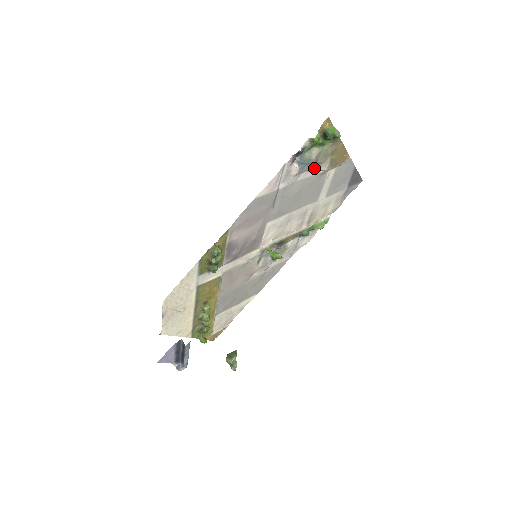
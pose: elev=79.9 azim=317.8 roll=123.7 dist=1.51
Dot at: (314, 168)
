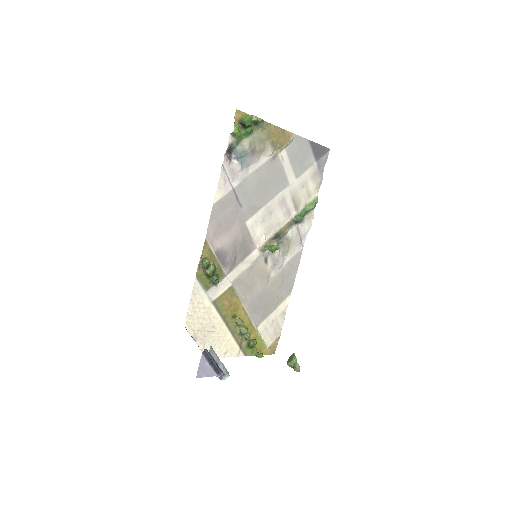
Dot at: (260, 157)
